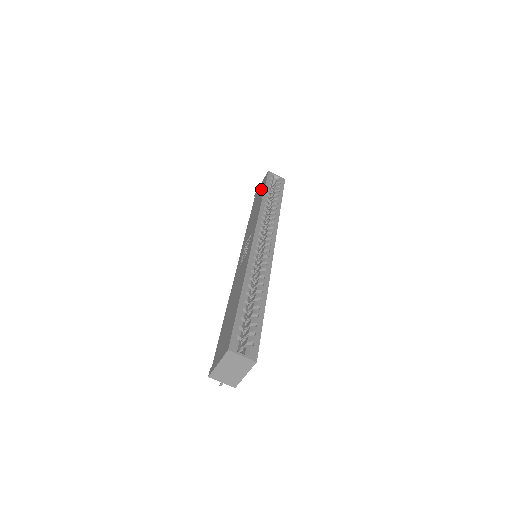
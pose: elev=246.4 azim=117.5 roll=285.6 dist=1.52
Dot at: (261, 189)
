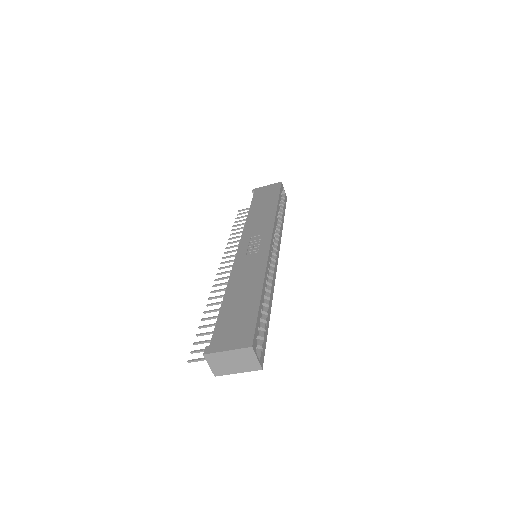
Dot at: (271, 193)
